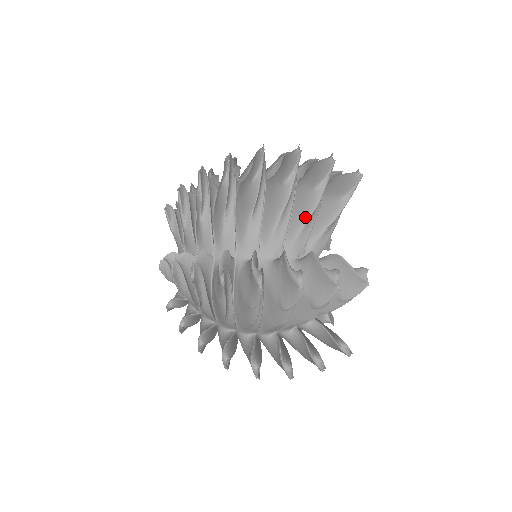
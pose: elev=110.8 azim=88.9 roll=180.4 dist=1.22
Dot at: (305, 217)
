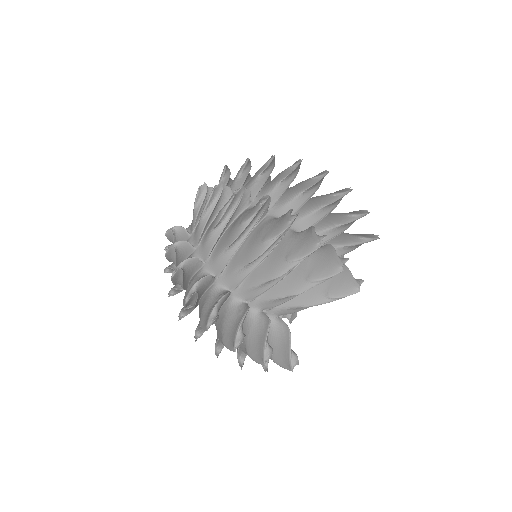
Dot at: (334, 224)
